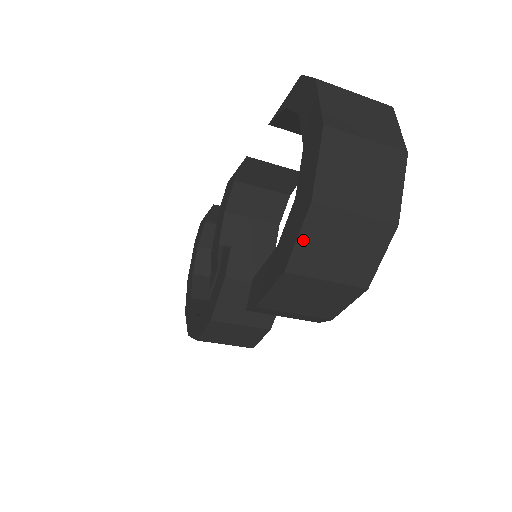
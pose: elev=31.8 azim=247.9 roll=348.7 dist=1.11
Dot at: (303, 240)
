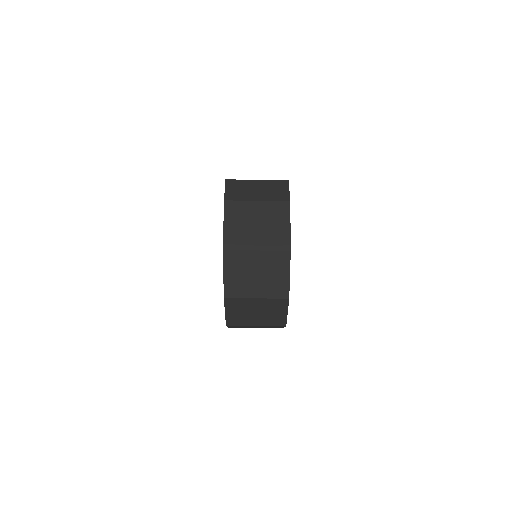
Dot at: (229, 313)
